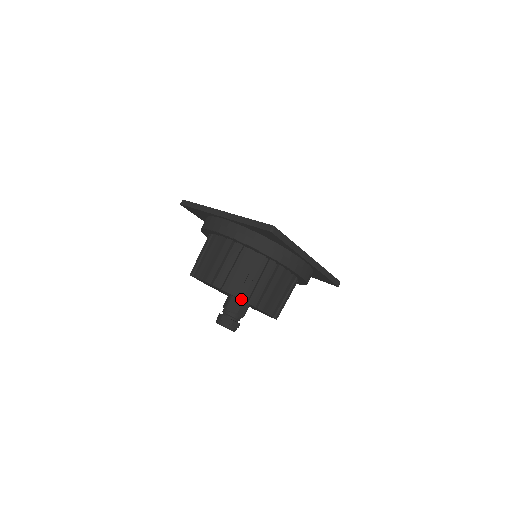
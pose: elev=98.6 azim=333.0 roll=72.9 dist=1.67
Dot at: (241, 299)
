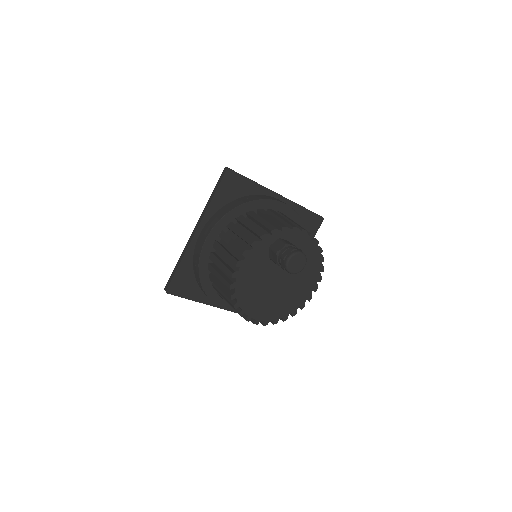
Dot at: (274, 229)
